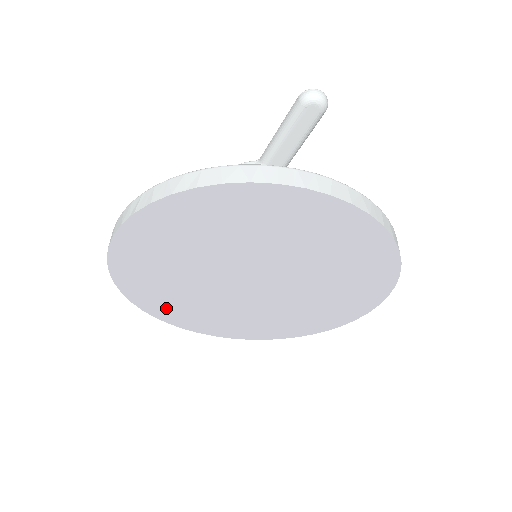
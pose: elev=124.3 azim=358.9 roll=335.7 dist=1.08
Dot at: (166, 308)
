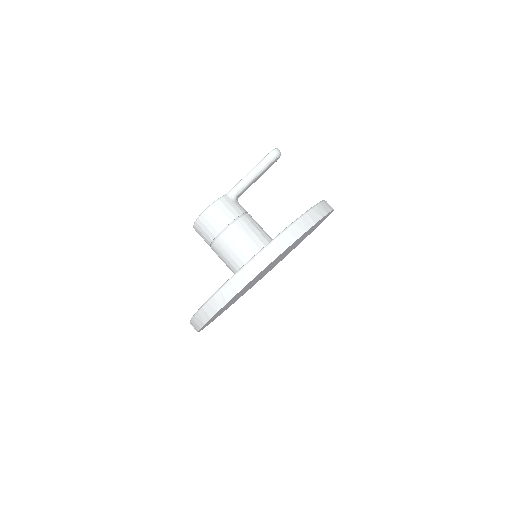
Dot at: occluded
